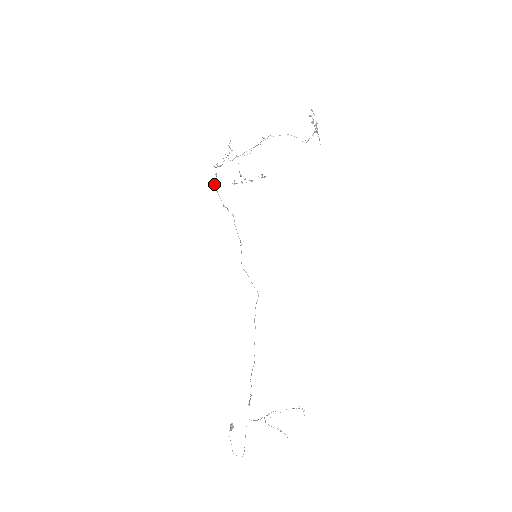
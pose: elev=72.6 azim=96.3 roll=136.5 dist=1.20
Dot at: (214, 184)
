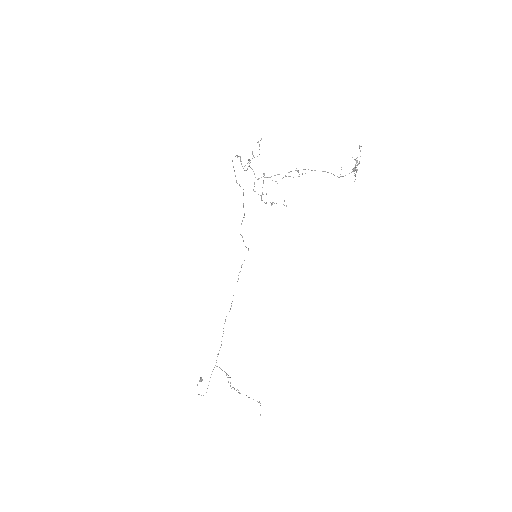
Dot at: occluded
